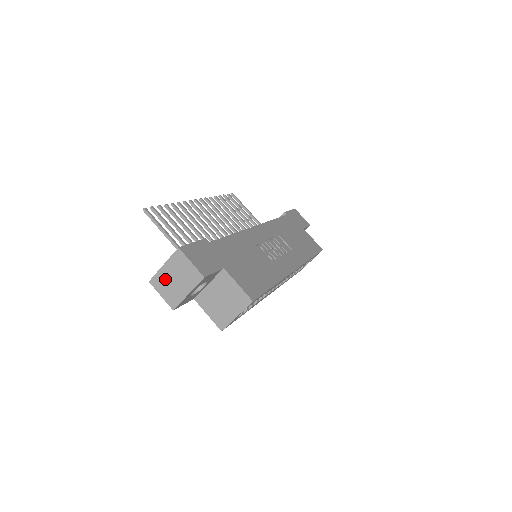
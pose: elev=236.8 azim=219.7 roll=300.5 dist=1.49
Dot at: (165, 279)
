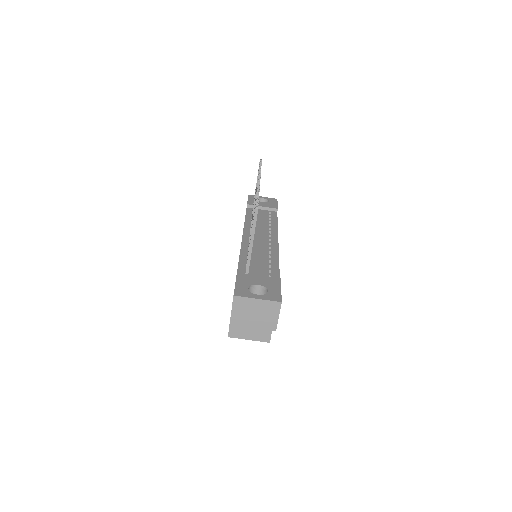
Dot at: (248, 306)
